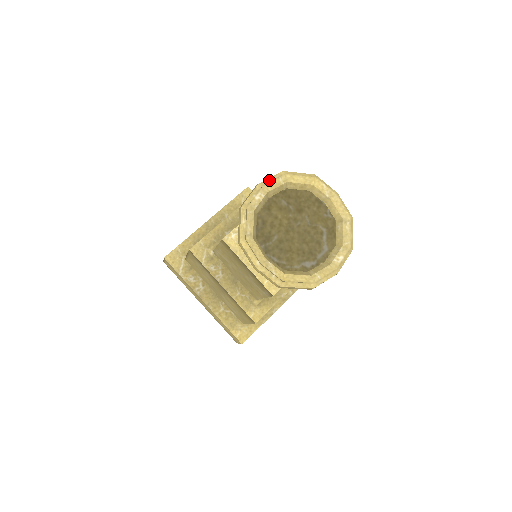
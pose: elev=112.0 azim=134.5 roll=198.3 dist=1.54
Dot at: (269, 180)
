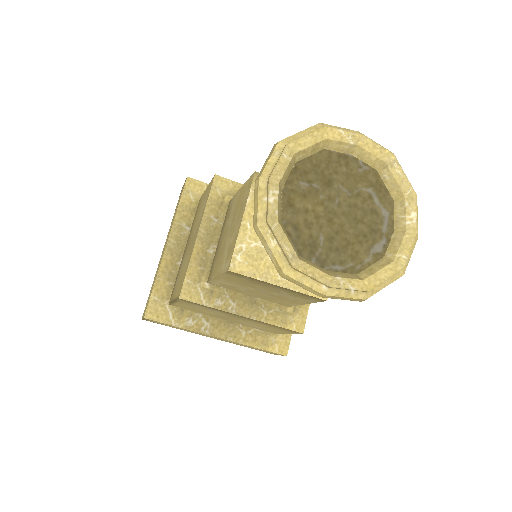
Dot at: (270, 165)
